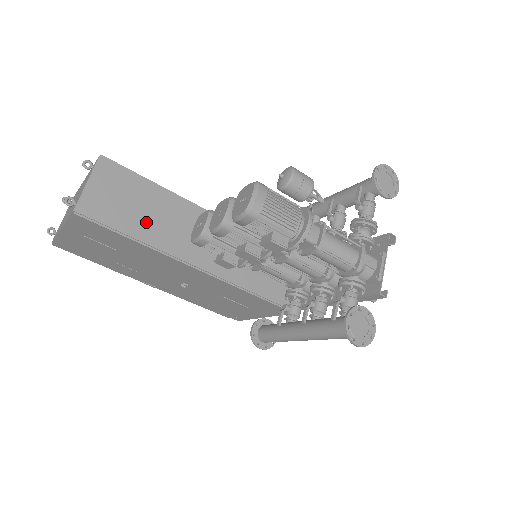
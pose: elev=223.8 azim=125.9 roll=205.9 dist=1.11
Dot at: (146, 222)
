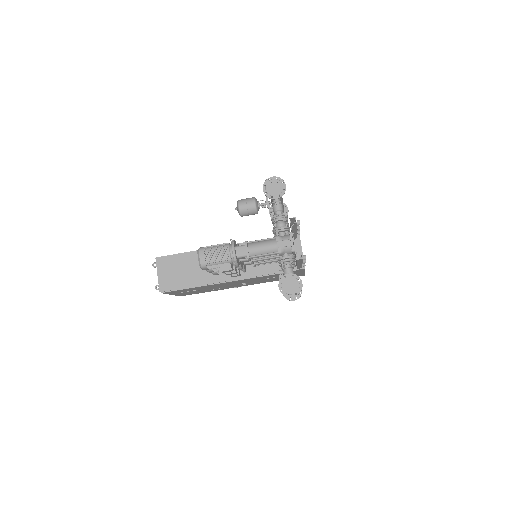
Dot at: (193, 275)
